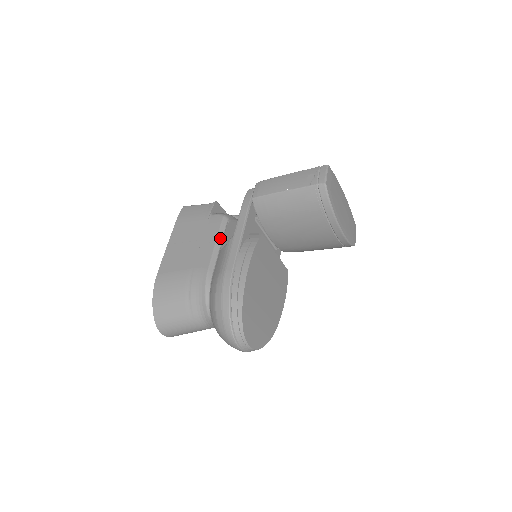
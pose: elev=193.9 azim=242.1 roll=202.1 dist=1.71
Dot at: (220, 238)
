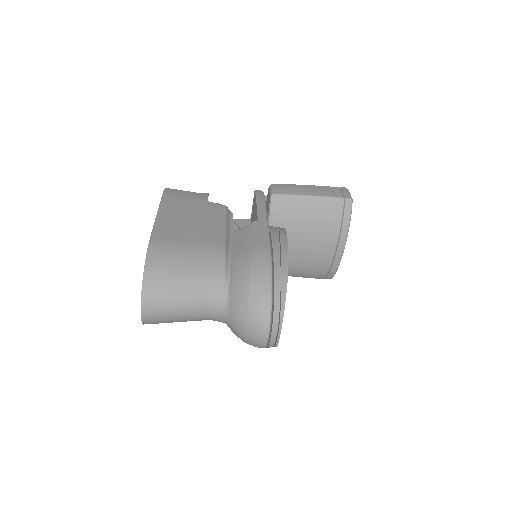
Dot at: (228, 223)
